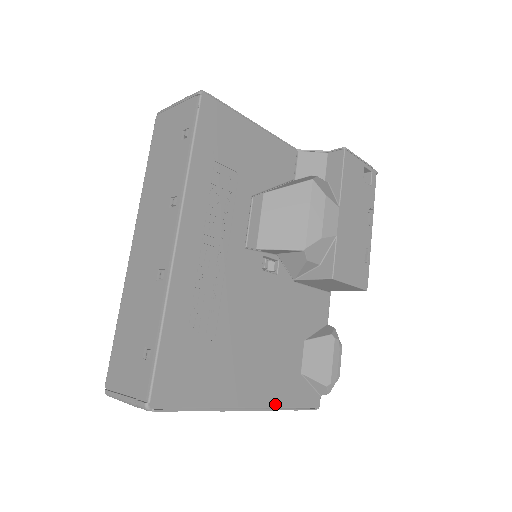
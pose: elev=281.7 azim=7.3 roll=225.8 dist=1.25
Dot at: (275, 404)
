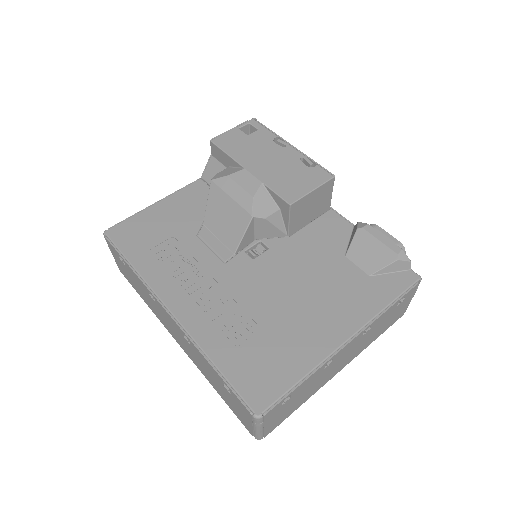
Dot at: (370, 316)
